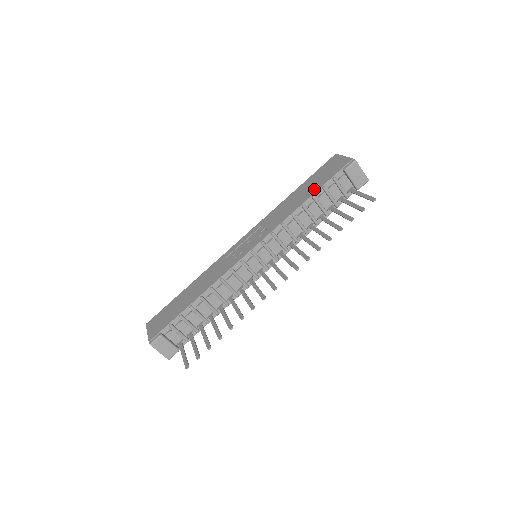
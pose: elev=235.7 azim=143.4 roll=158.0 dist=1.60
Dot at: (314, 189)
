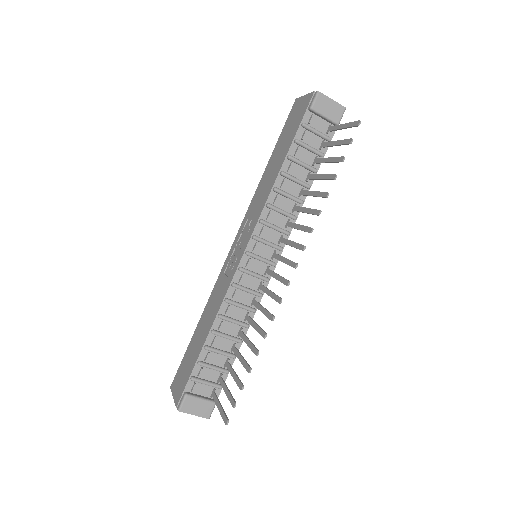
Dot at: (286, 148)
